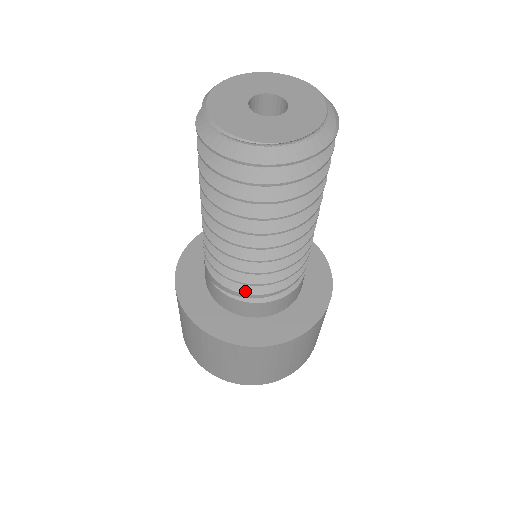
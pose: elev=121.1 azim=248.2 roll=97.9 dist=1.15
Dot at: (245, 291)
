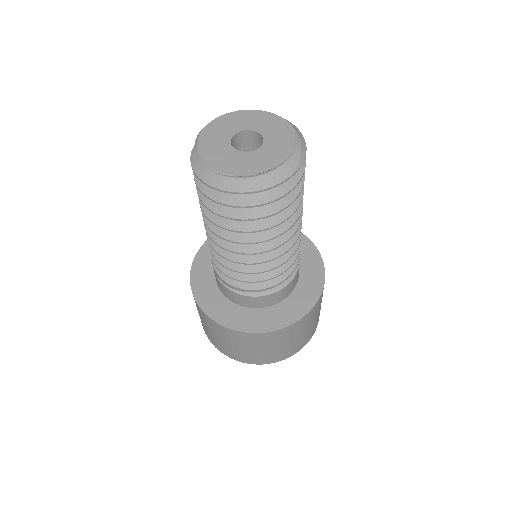
Dot at: (237, 285)
